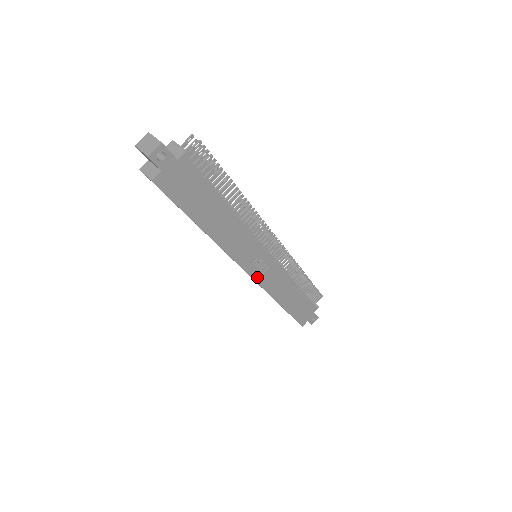
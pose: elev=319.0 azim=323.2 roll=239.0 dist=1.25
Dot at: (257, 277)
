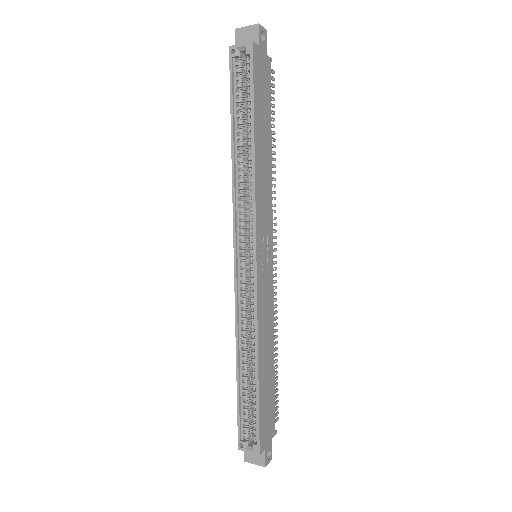
Dot at: (259, 275)
